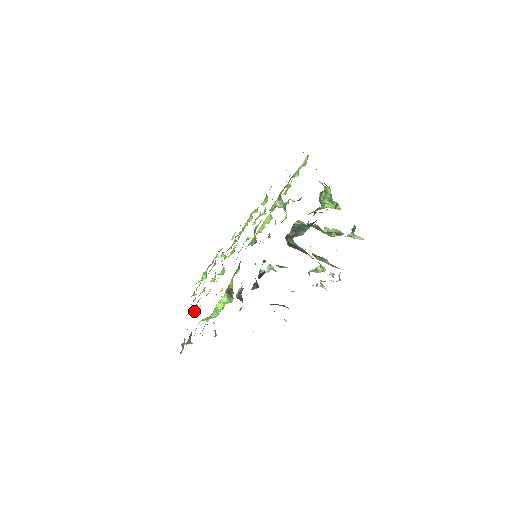
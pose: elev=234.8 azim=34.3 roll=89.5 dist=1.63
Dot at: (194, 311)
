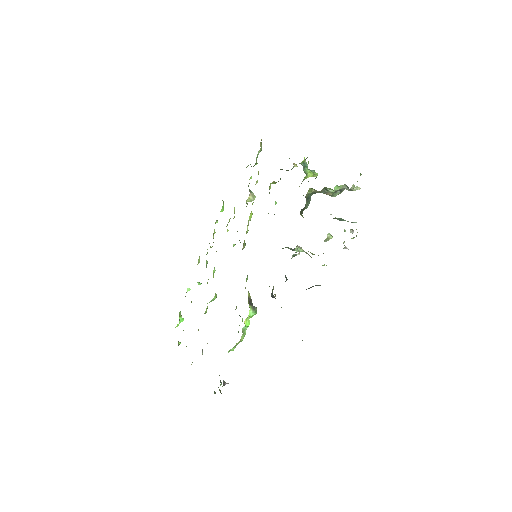
Dot at: occluded
